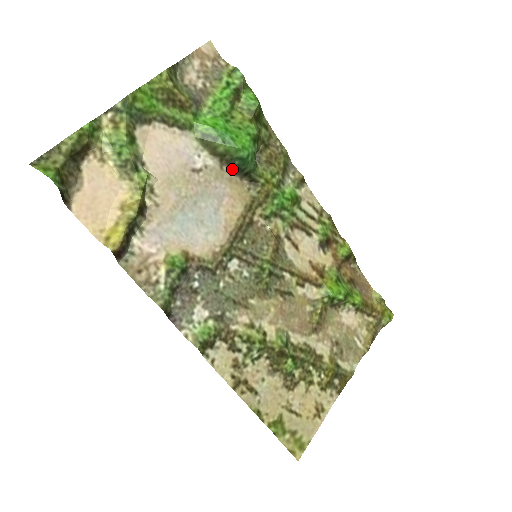
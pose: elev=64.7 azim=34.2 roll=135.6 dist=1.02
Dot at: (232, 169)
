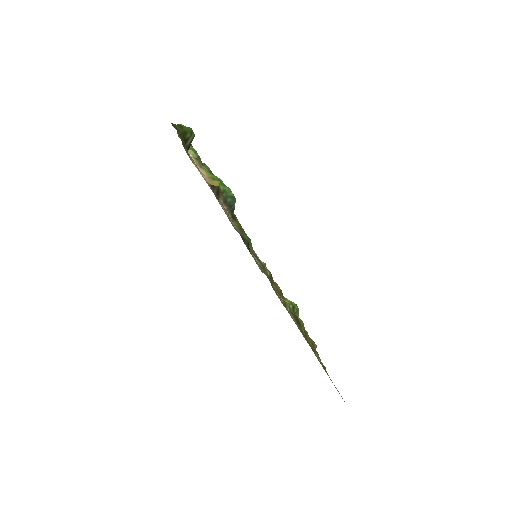
Dot at: (225, 205)
